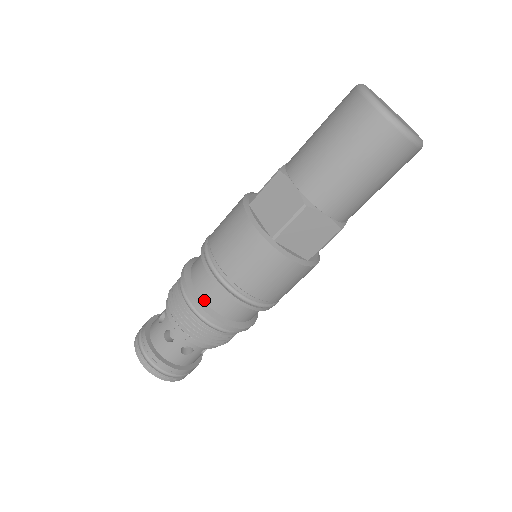
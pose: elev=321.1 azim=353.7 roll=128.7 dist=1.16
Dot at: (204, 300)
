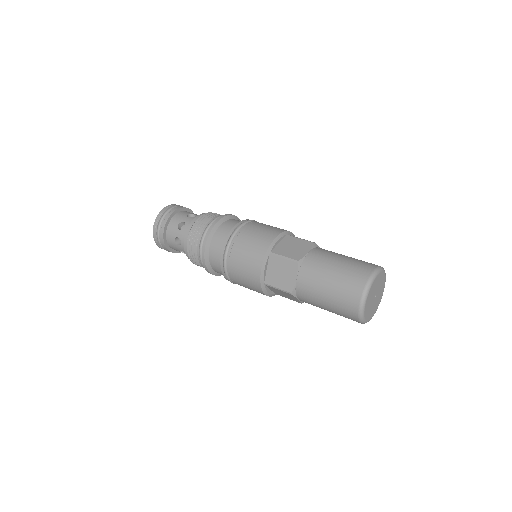
Dot at: (209, 259)
